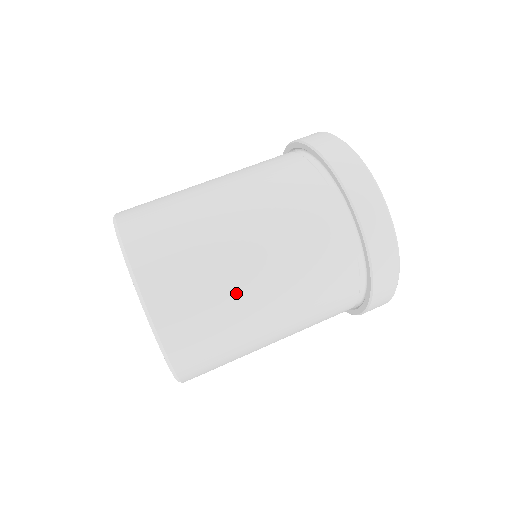
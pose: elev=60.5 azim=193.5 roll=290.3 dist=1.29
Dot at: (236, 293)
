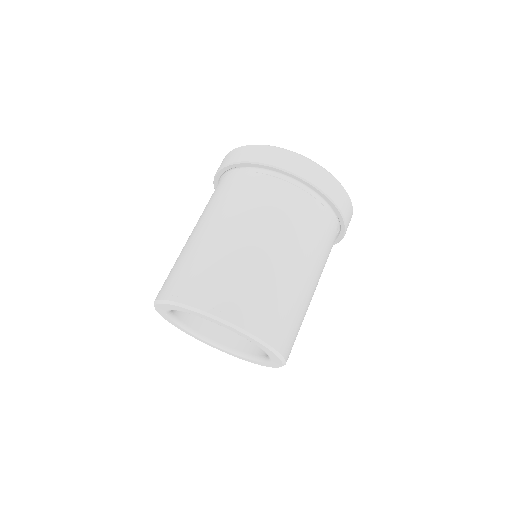
Dot at: (245, 259)
